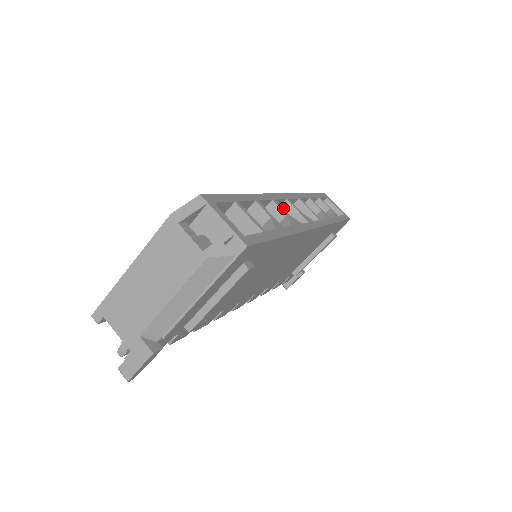
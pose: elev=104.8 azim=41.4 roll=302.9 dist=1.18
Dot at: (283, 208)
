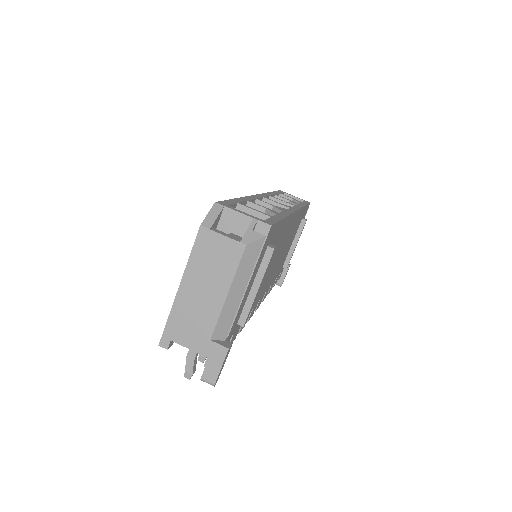
Dot at: occluded
